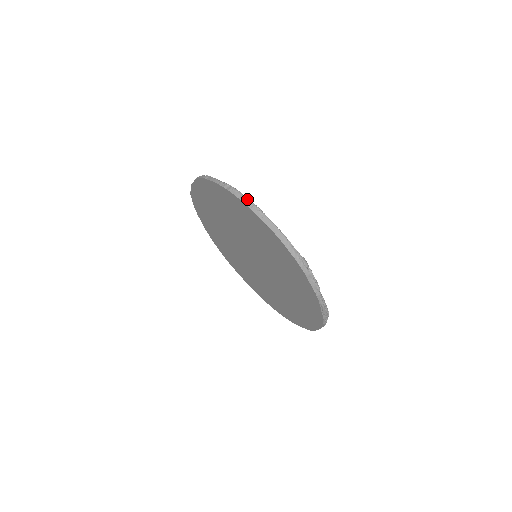
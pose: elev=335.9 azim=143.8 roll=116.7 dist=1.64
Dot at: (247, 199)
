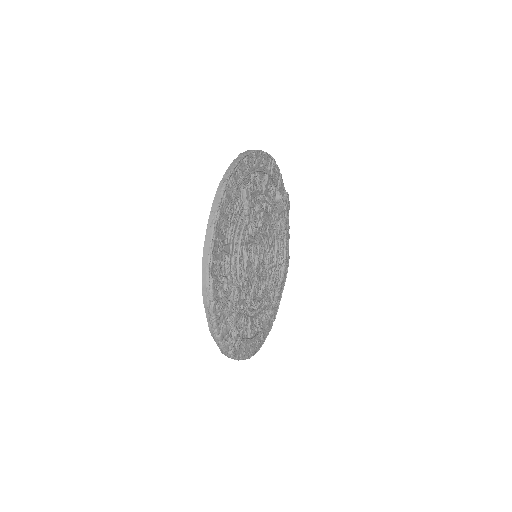
Dot at: (218, 201)
